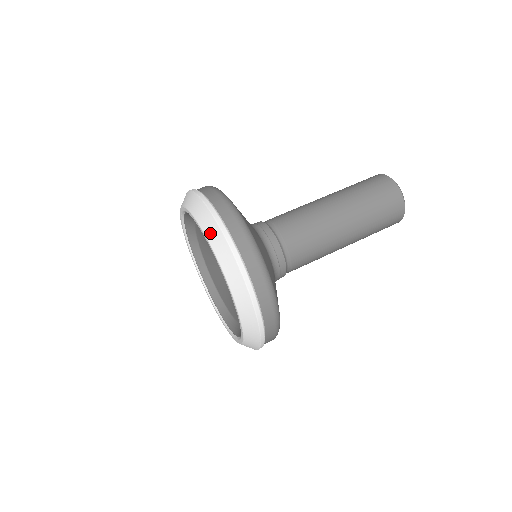
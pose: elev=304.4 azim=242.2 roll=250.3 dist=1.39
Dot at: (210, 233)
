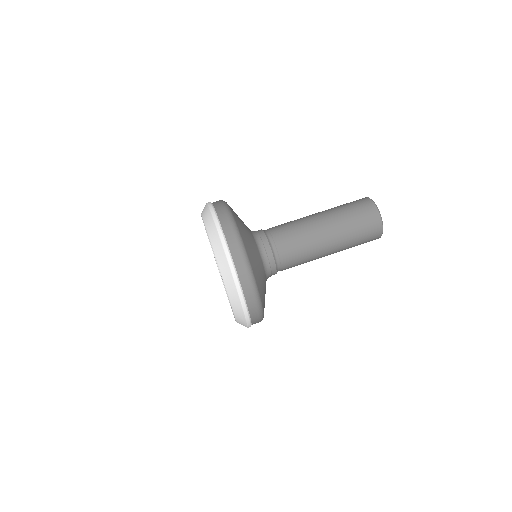
Dot at: (218, 254)
